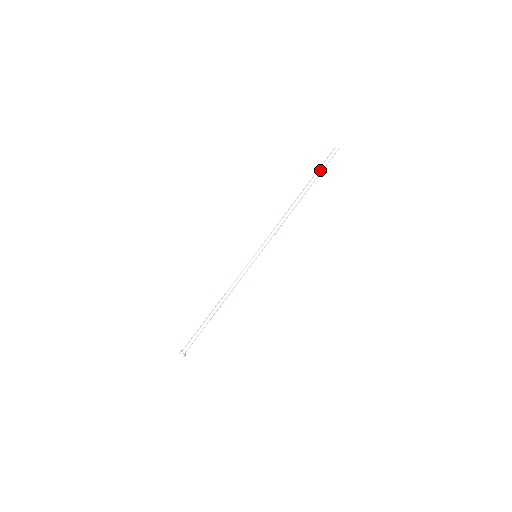
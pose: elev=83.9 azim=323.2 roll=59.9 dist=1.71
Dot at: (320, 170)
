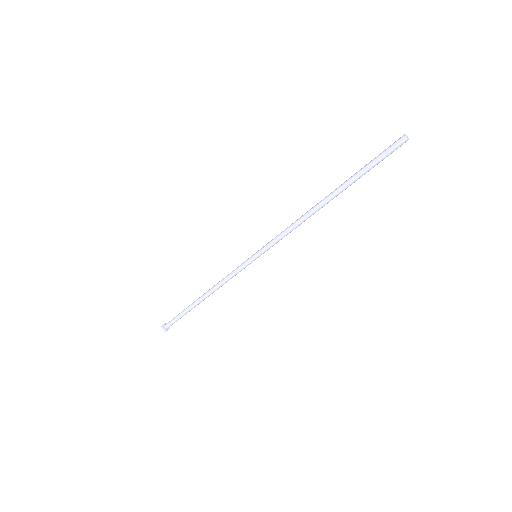
Dot at: (368, 167)
